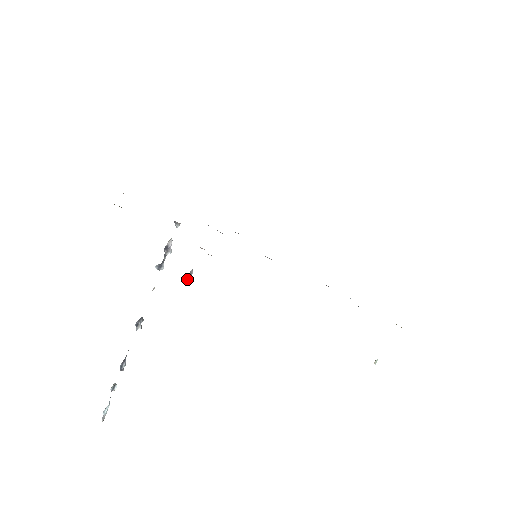
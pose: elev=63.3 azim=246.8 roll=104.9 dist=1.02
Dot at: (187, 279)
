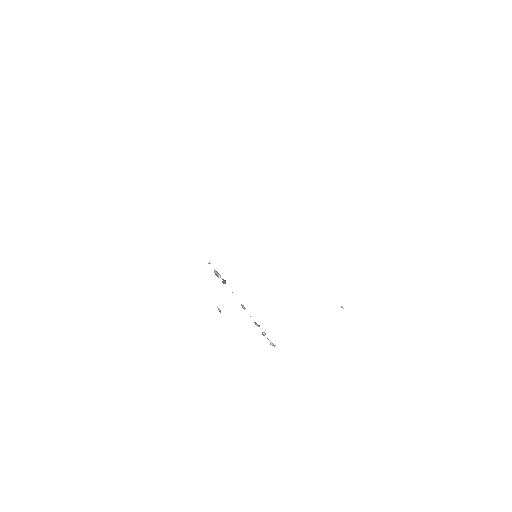
Dot at: occluded
